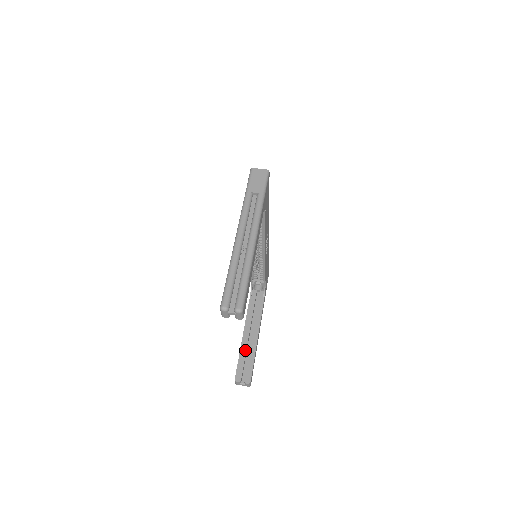
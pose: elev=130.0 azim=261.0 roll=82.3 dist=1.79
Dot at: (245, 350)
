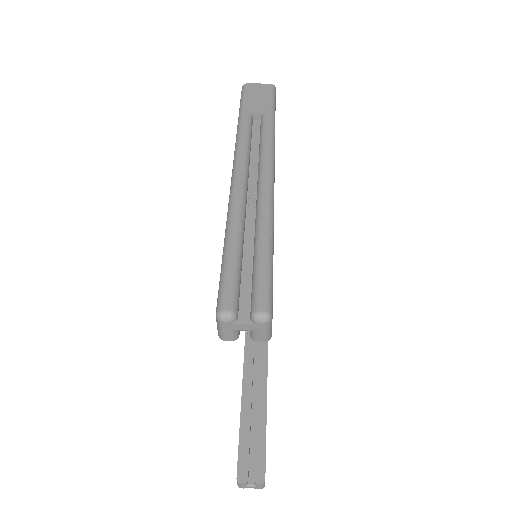
Dot at: (248, 423)
